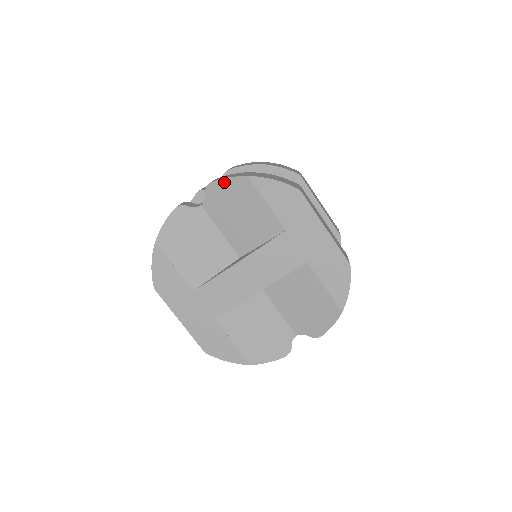
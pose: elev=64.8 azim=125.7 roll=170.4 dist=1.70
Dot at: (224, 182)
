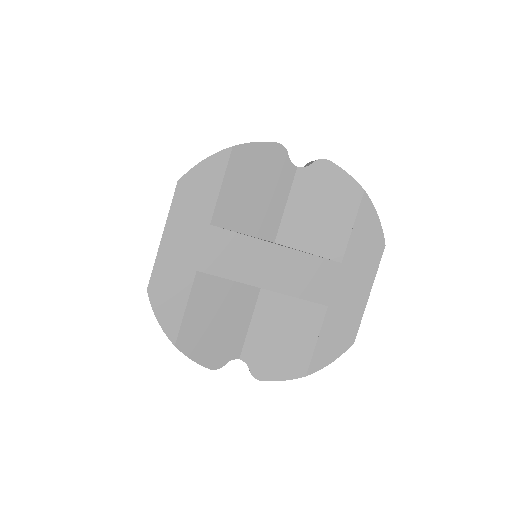
Dot at: (340, 172)
